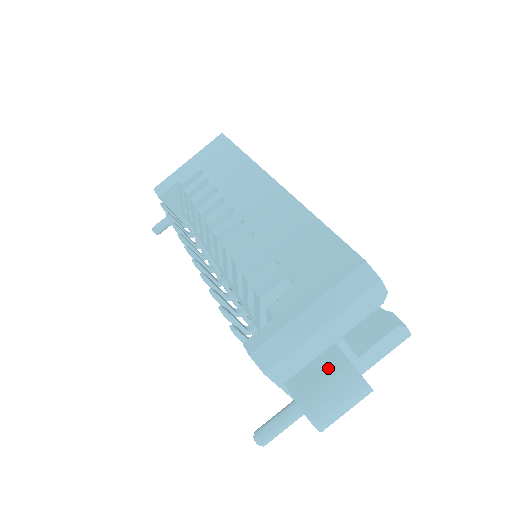
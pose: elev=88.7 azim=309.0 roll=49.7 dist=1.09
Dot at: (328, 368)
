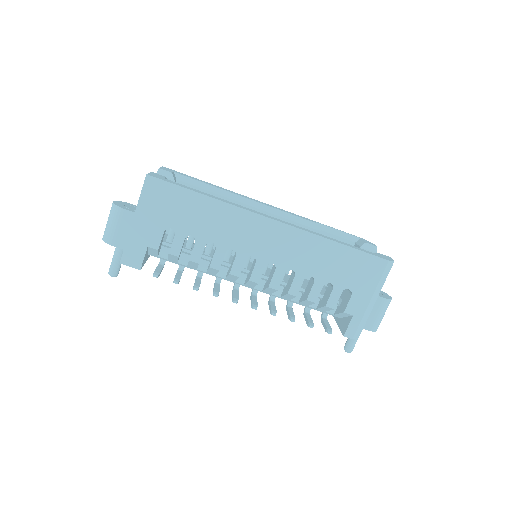
Dot at: (375, 307)
